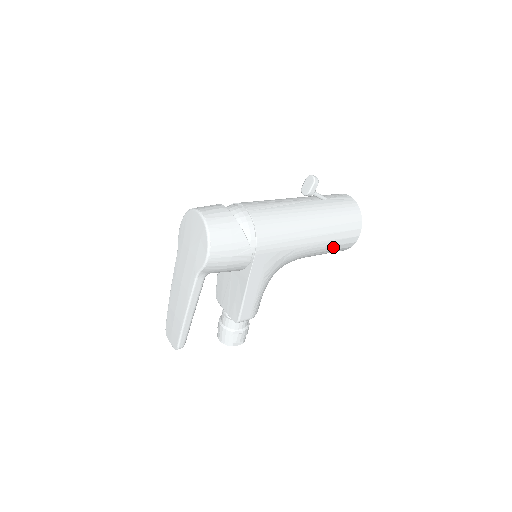
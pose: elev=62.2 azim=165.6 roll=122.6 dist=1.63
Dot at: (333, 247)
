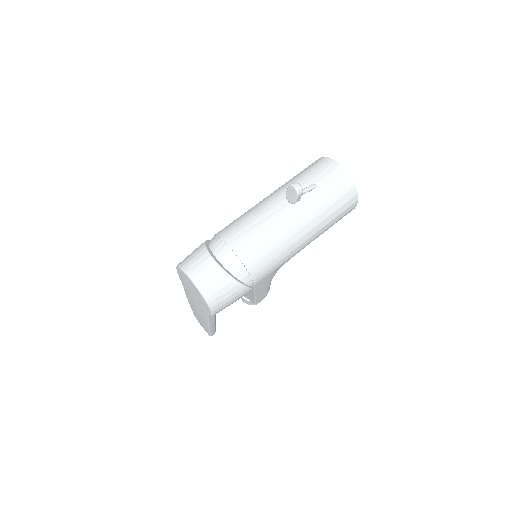
Dot at: occluded
